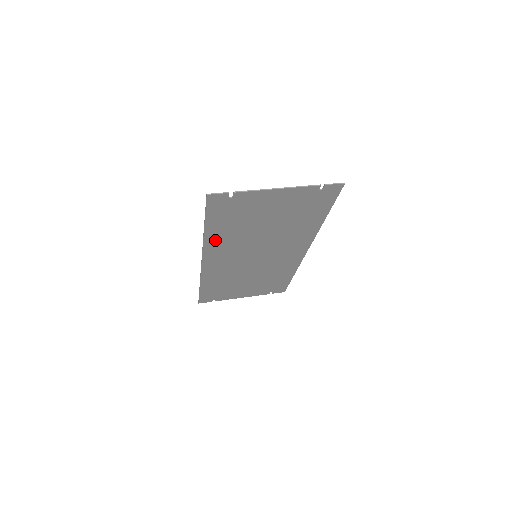
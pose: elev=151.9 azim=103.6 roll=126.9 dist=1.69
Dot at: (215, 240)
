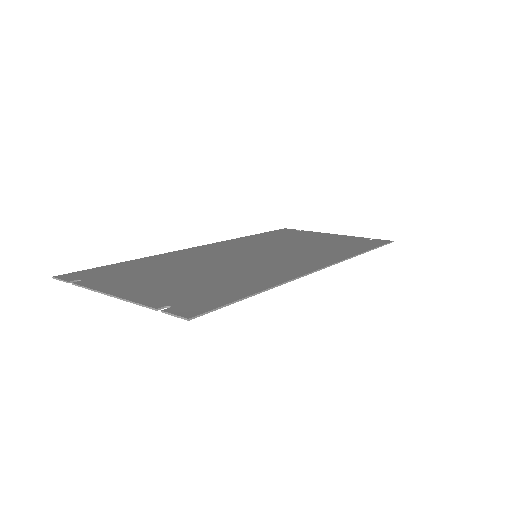
Dot at: (166, 258)
